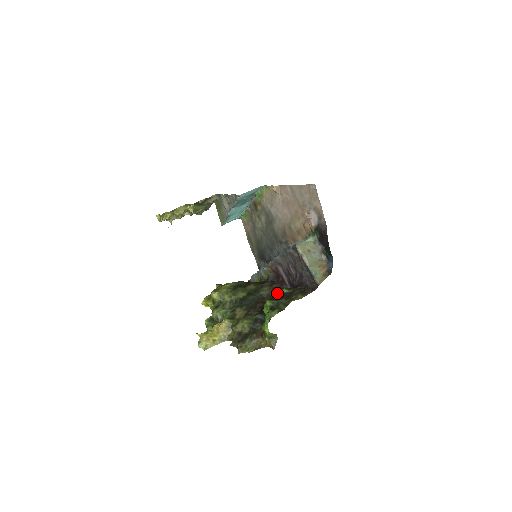
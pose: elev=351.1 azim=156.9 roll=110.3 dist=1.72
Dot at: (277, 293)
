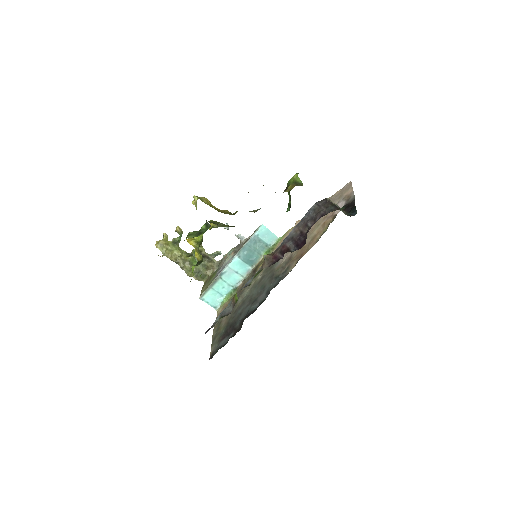
Dot at: occluded
